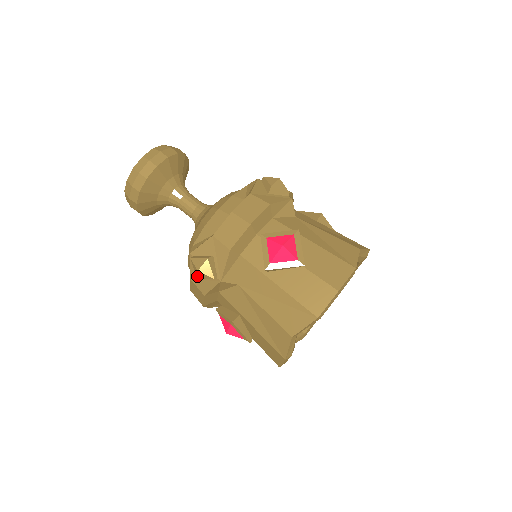
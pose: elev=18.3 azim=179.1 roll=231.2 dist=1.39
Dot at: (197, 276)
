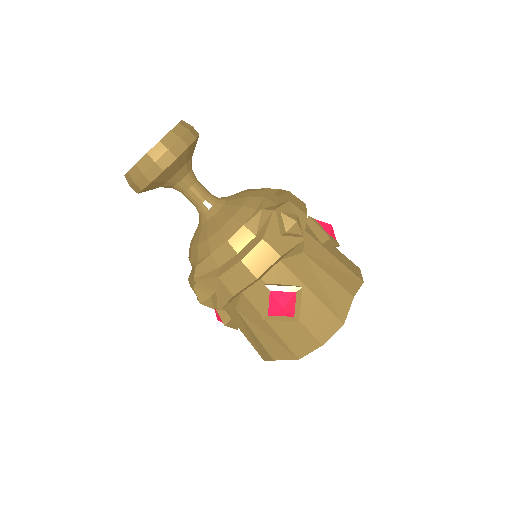
Dot at: occluded
